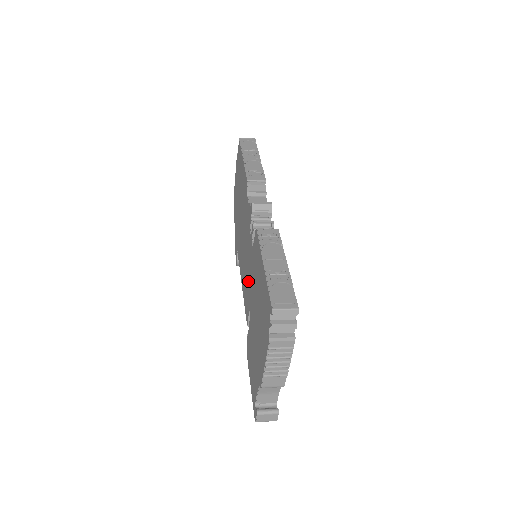
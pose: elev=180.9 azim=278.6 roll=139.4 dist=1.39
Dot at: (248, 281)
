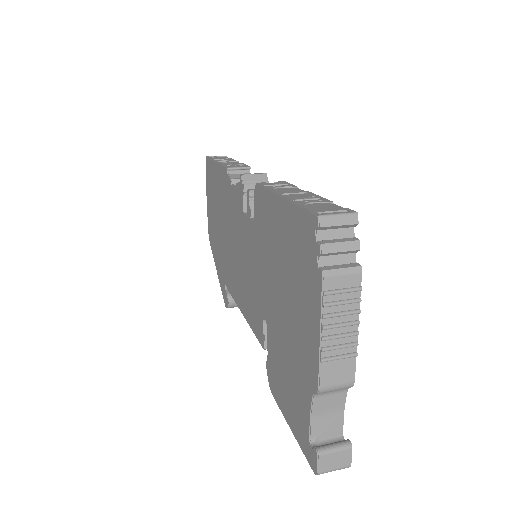
Dot at: (253, 282)
